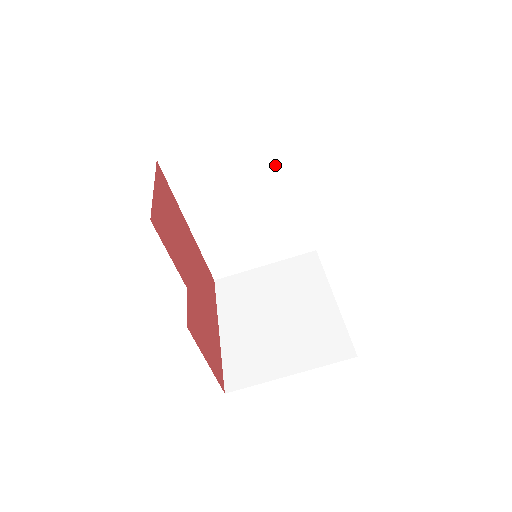
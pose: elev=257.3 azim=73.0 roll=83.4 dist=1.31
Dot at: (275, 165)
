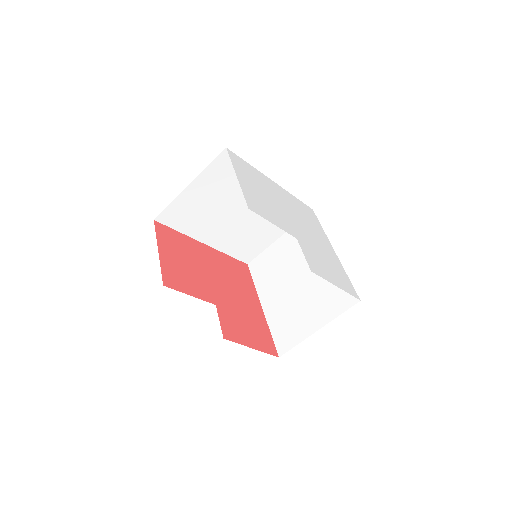
Dot at: occluded
